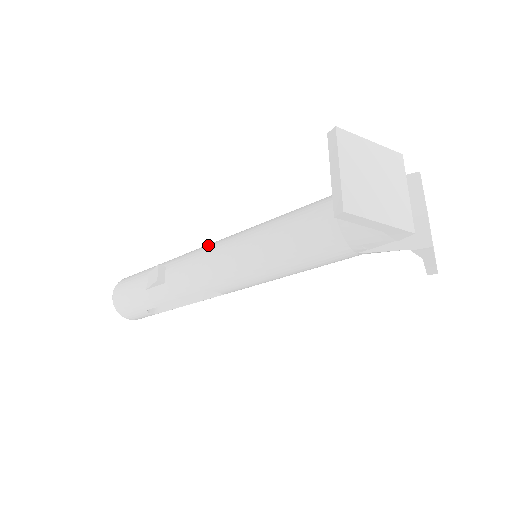
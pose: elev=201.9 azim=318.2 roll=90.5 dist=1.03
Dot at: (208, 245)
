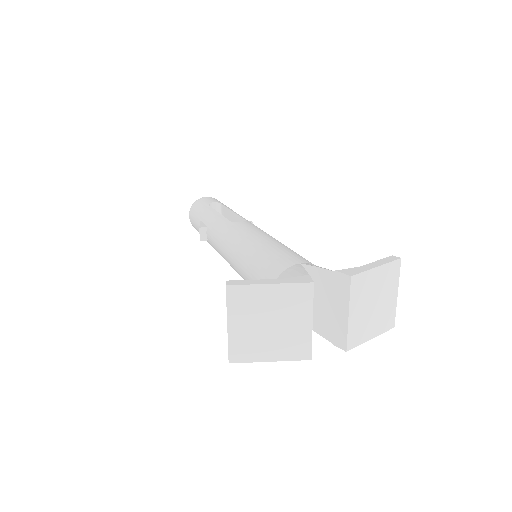
Dot at: (225, 230)
